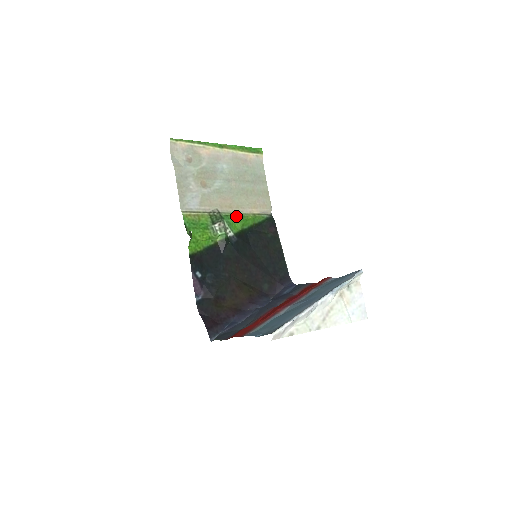
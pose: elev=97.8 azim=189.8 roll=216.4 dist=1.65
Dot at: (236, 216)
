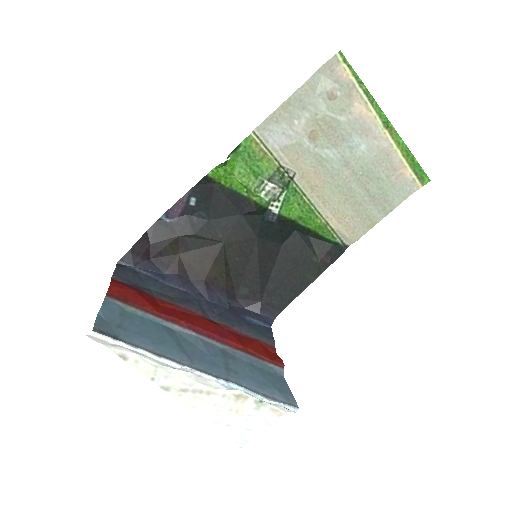
Dot at: (305, 202)
